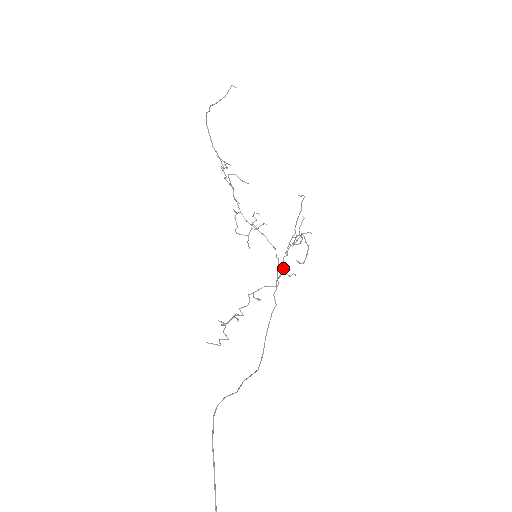
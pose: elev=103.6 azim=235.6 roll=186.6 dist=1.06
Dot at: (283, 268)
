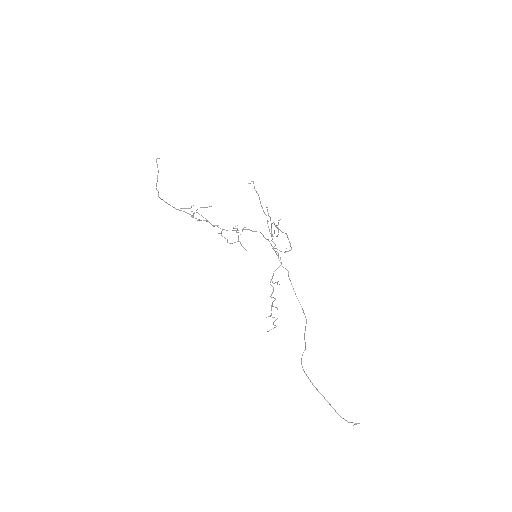
Dot at: occluded
